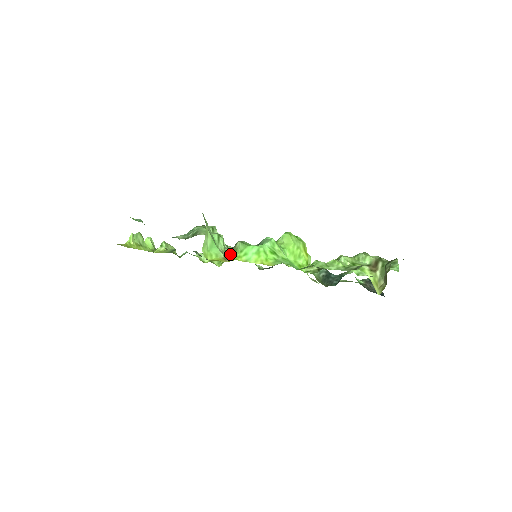
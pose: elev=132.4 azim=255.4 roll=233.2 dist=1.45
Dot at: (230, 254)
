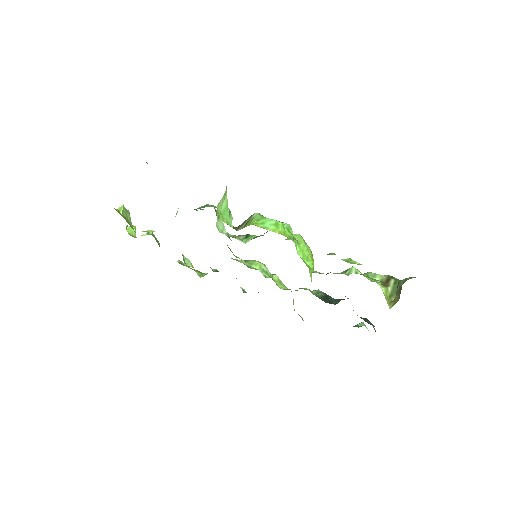
Dot at: (242, 225)
